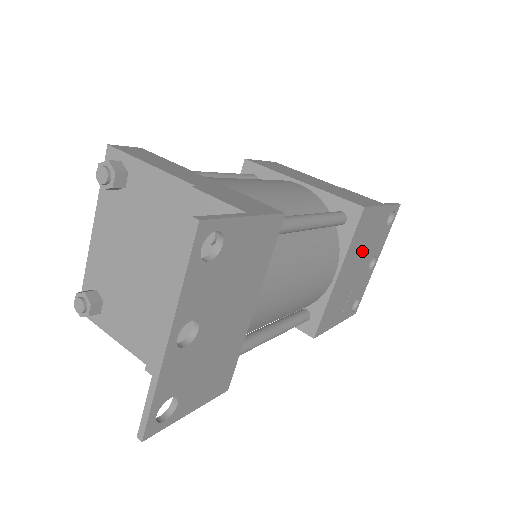
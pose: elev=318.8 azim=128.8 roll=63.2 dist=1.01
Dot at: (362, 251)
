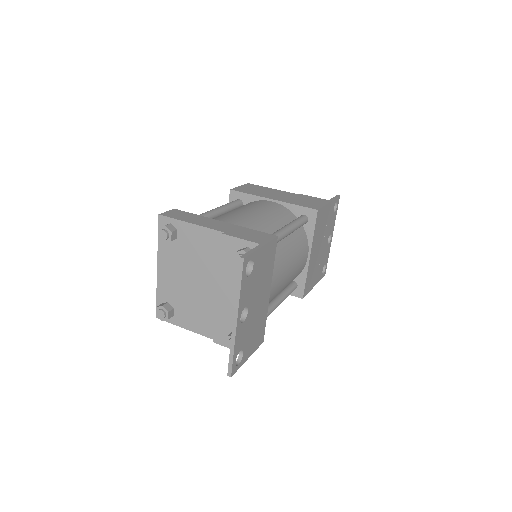
Dot at: (322, 235)
